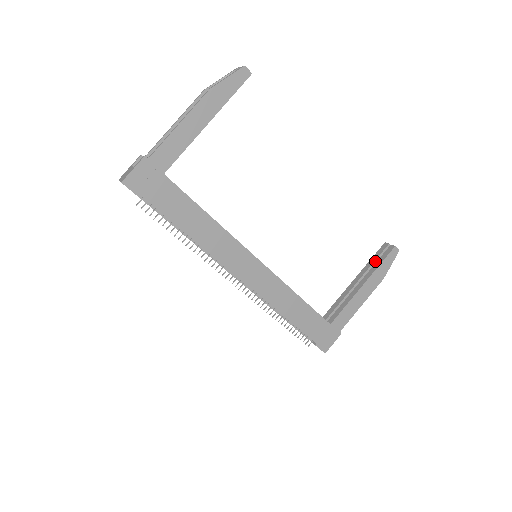
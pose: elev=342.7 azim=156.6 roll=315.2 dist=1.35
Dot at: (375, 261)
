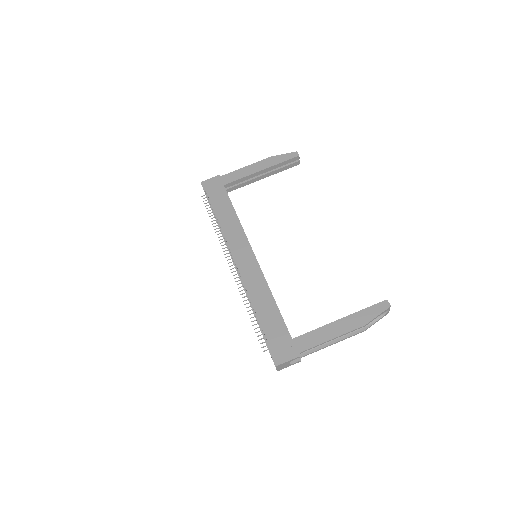
Dot at: occluded
